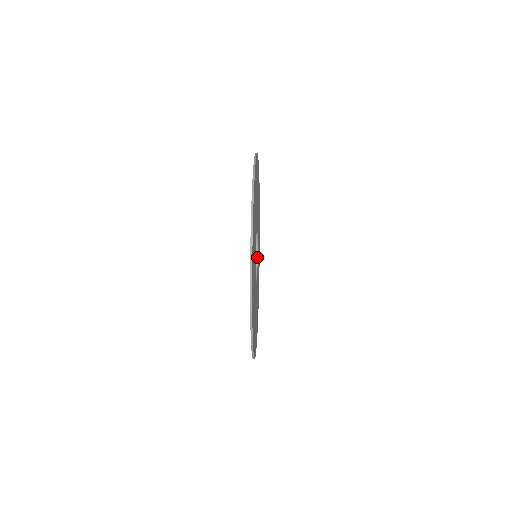
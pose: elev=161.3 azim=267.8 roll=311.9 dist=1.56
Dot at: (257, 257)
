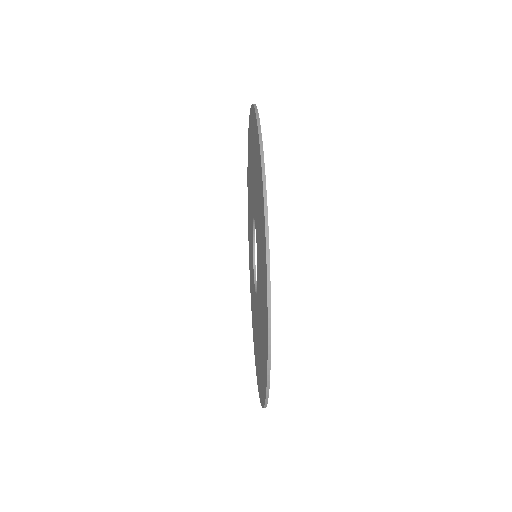
Dot at: (255, 265)
